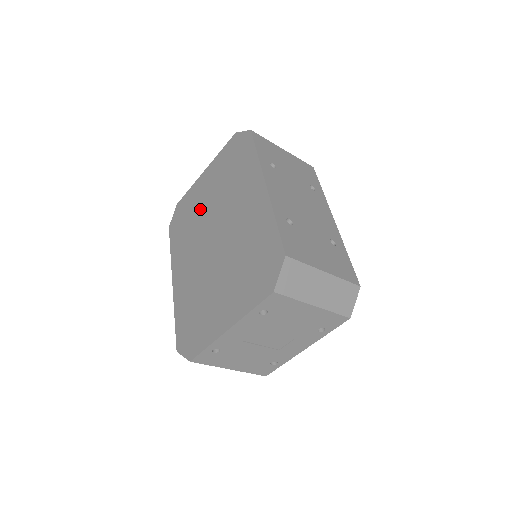
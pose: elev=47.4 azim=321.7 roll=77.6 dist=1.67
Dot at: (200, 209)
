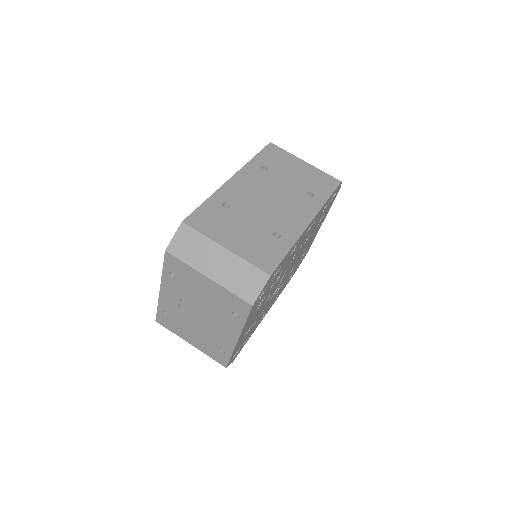
Dot at: occluded
